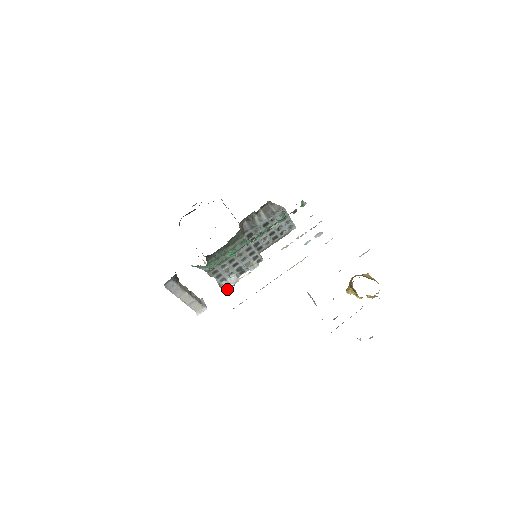
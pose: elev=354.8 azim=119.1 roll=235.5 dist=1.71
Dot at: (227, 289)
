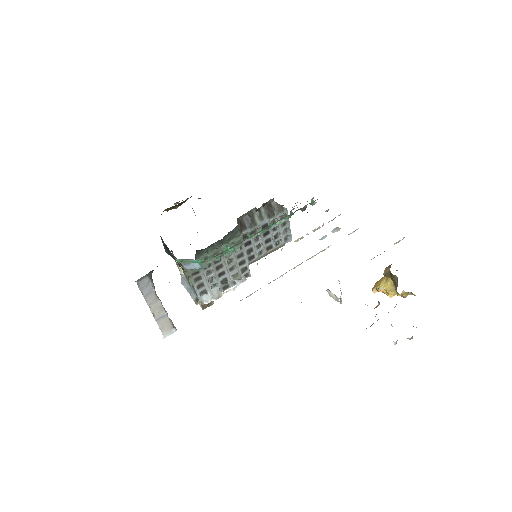
Dot at: (228, 282)
